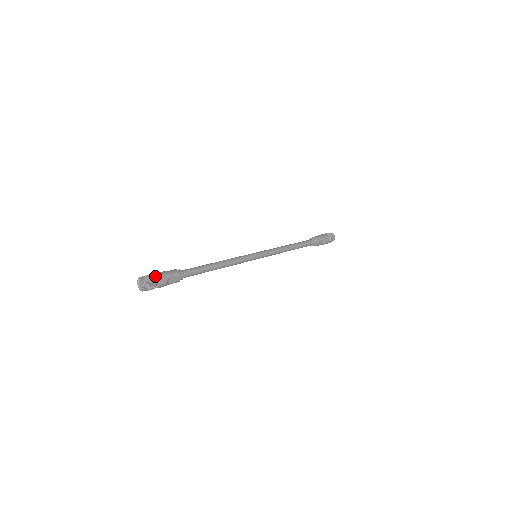
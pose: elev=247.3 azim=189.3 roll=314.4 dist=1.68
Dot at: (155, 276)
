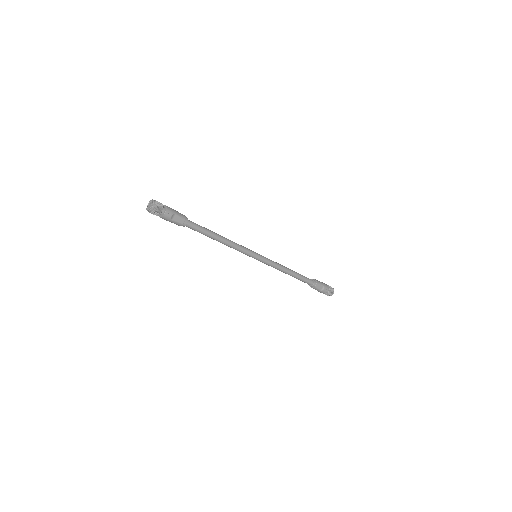
Dot at: (164, 207)
